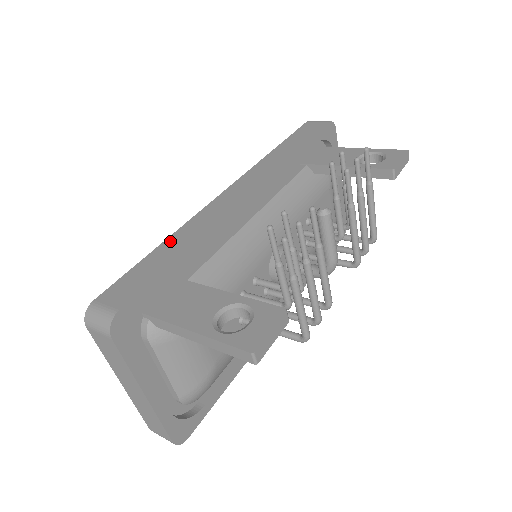
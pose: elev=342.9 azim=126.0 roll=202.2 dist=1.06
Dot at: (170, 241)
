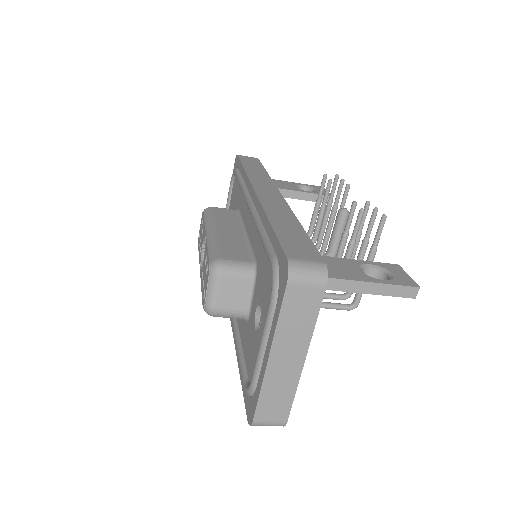
Dot at: (275, 219)
